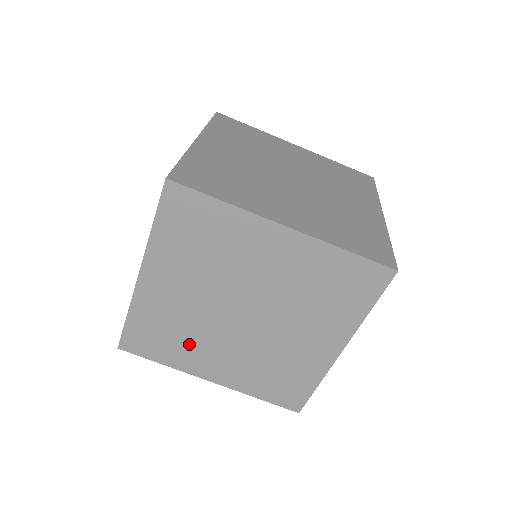
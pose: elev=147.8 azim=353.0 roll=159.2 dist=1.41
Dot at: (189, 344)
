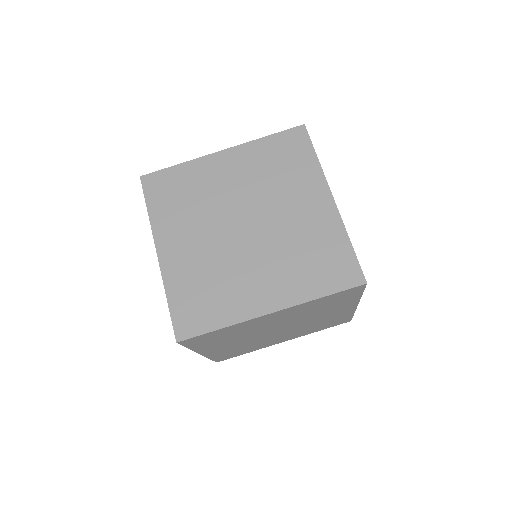
Dot at: (257, 345)
